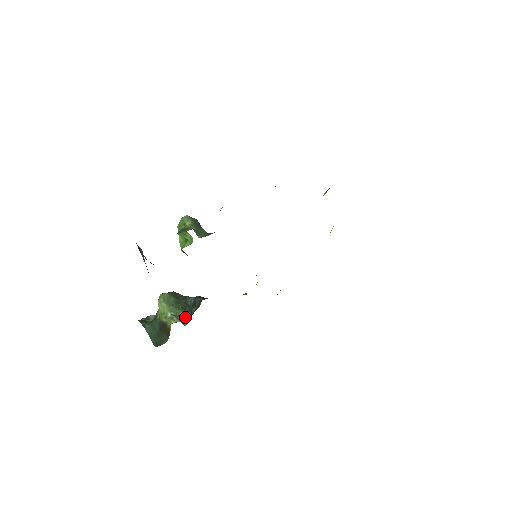
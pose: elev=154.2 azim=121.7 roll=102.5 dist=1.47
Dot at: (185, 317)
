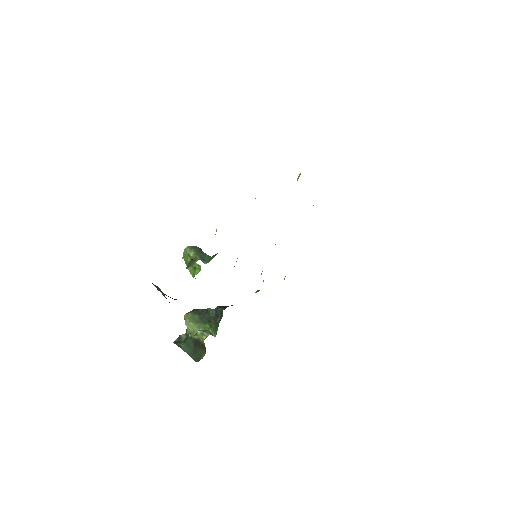
Dot at: (213, 329)
